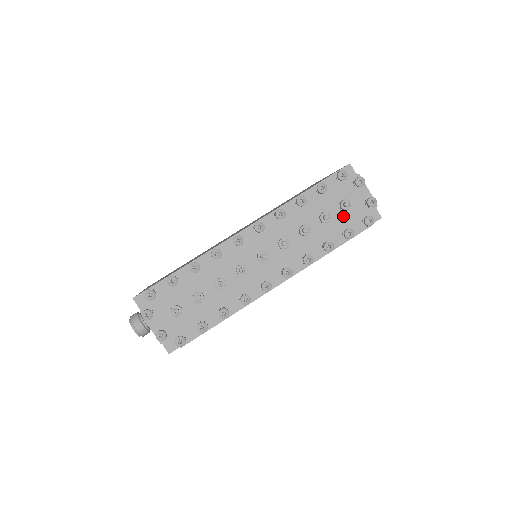
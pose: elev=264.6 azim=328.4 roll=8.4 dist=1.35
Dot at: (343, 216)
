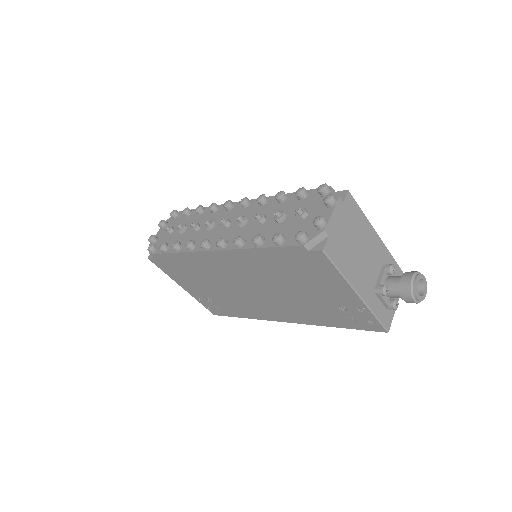
Dot at: (293, 225)
